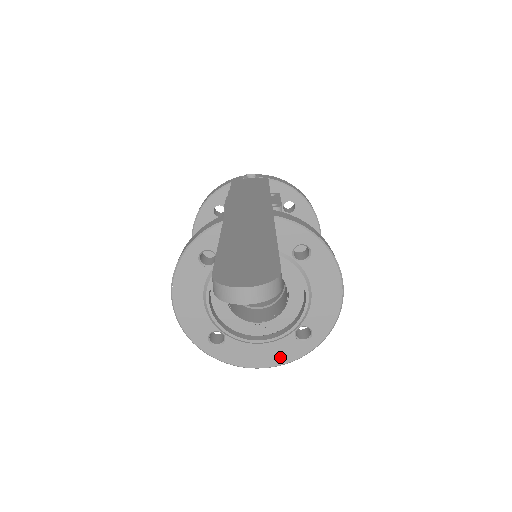
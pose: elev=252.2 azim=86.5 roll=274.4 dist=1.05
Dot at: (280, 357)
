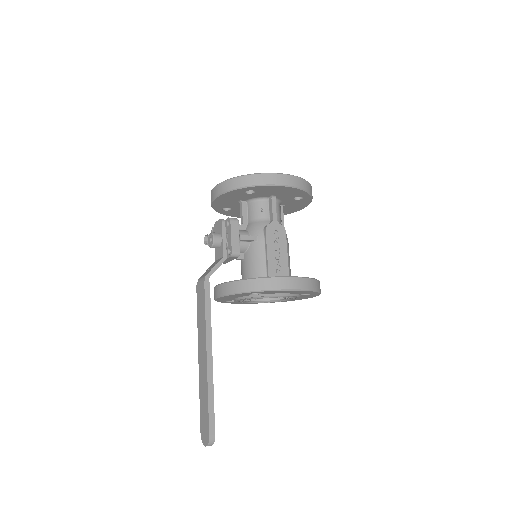
Dot at: (311, 296)
